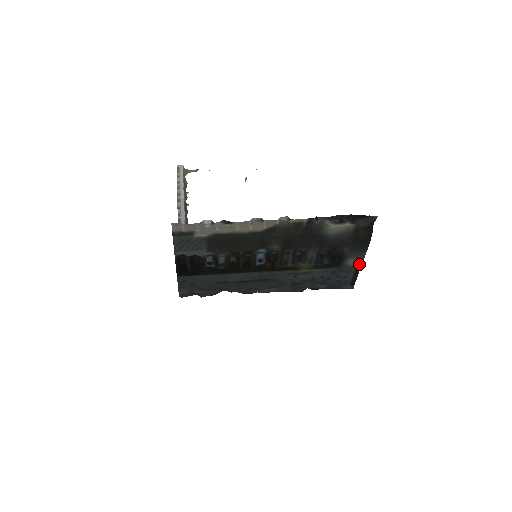
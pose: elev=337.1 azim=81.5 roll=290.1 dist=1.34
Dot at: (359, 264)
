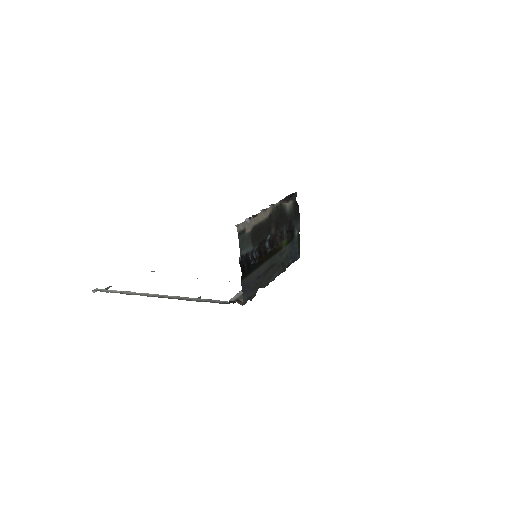
Dot at: (298, 234)
